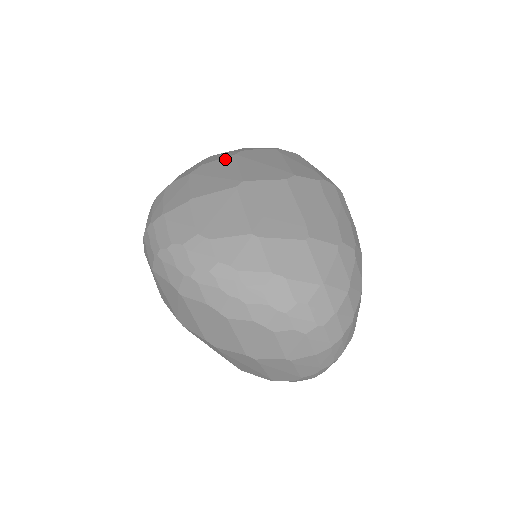
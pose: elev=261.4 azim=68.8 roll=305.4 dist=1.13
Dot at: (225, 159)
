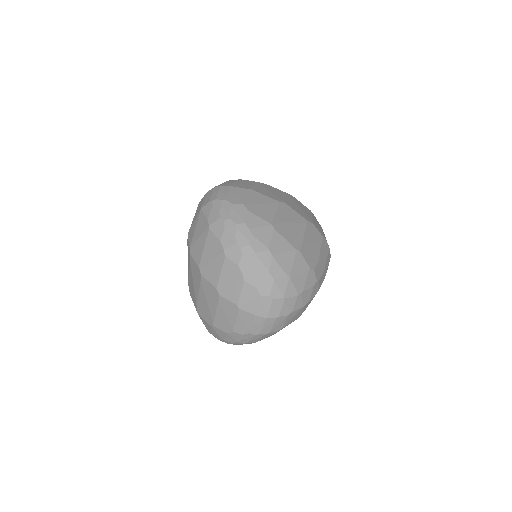
Dot at: (281, 191)
